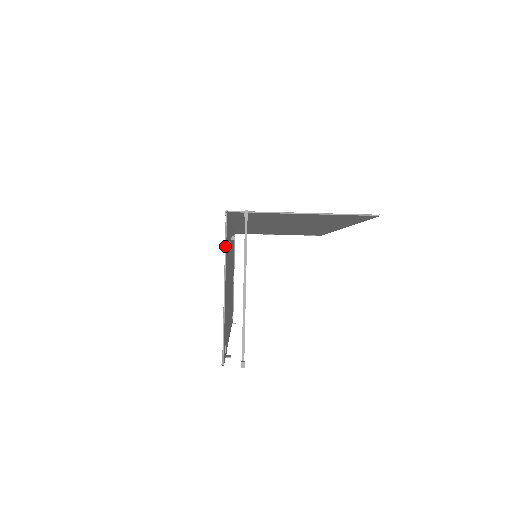
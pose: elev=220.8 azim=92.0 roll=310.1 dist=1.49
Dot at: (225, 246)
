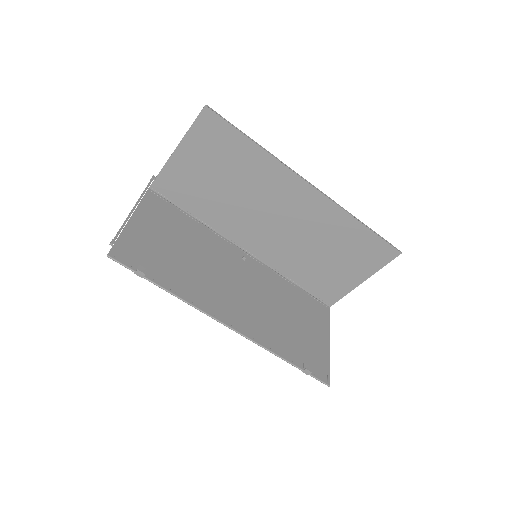
Dot at: (140, 201)
